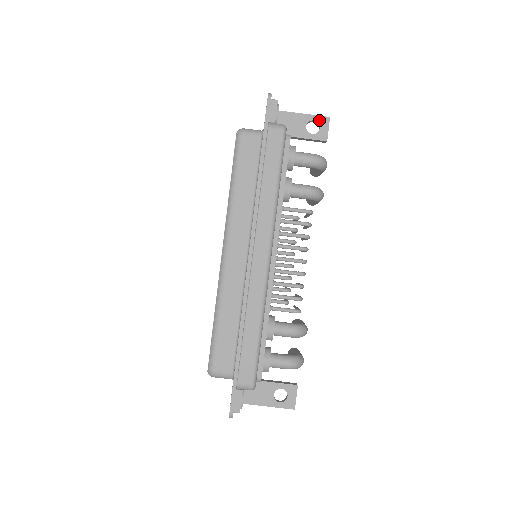
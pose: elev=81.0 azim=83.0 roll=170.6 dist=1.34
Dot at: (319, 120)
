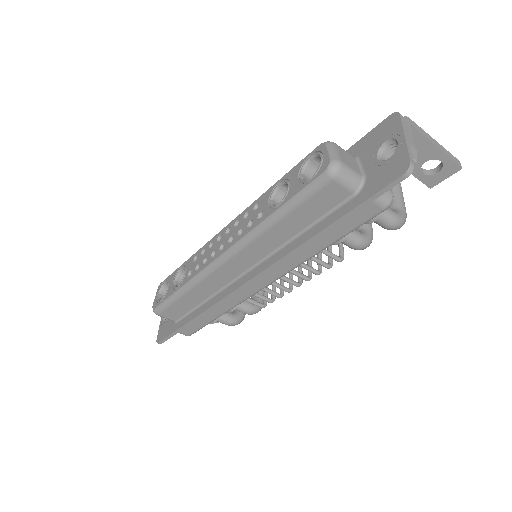
Dot at: (447, 164)
